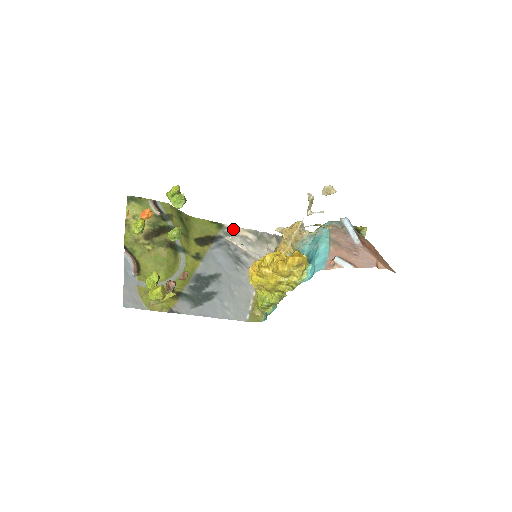
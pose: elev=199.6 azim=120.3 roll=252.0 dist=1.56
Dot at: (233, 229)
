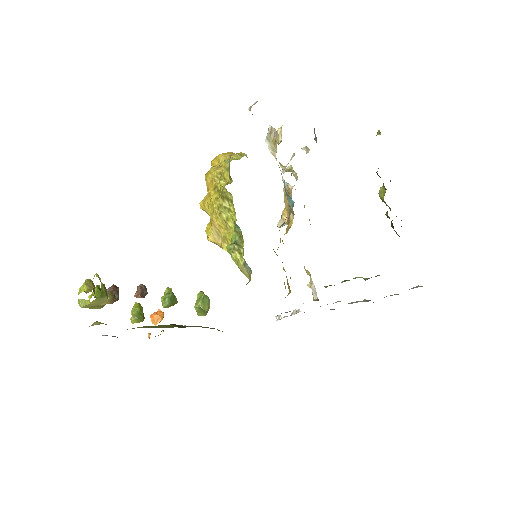
Dot at: occluded
